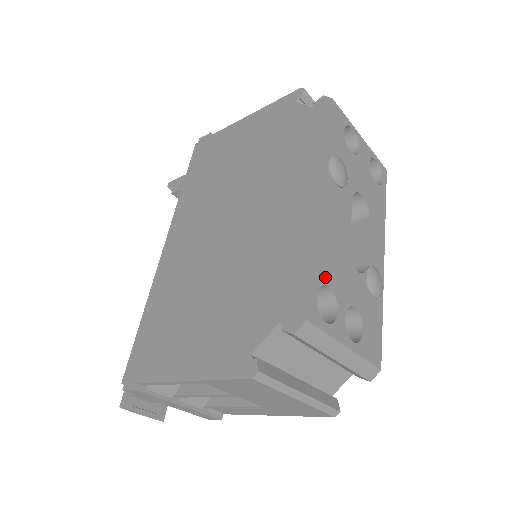
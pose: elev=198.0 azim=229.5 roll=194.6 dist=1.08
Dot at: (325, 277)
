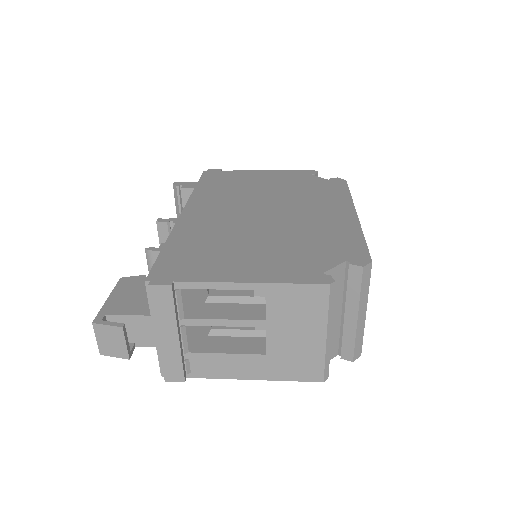
Dot at: occluded
